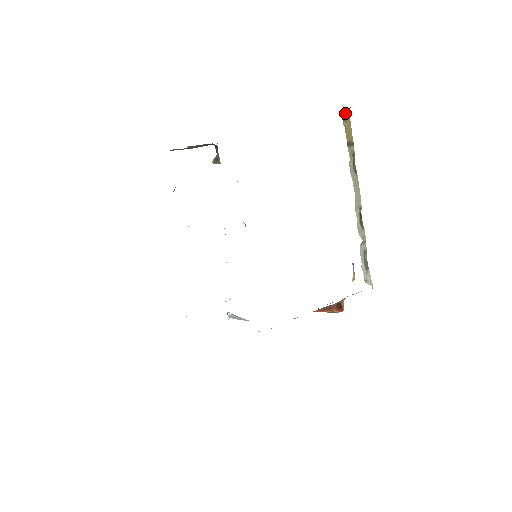
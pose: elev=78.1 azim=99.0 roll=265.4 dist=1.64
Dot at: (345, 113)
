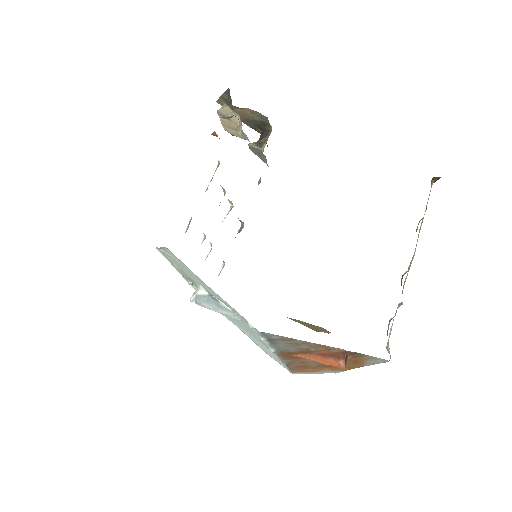
Dot at: (434, 179)
